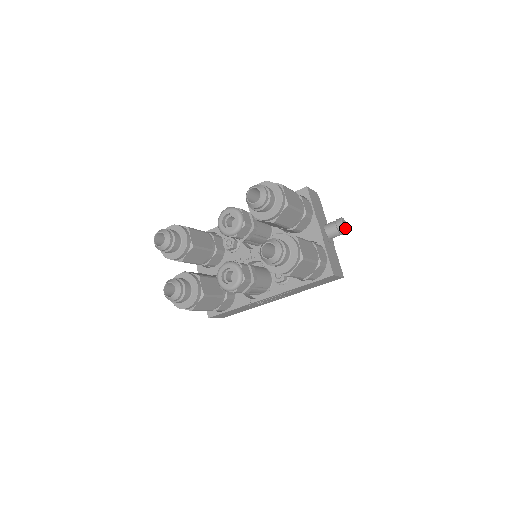
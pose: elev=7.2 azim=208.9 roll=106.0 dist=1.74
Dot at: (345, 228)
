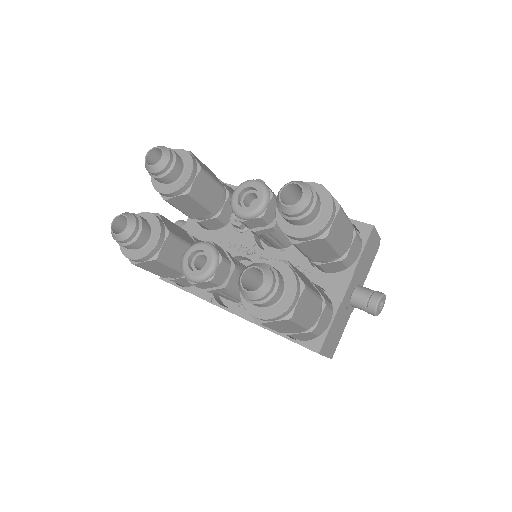
Dot at: (378, 309)
